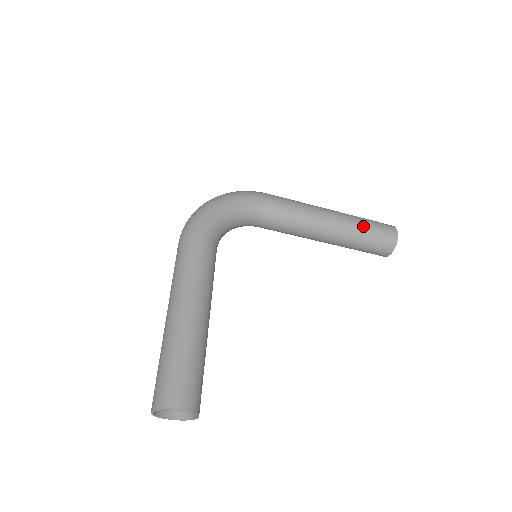
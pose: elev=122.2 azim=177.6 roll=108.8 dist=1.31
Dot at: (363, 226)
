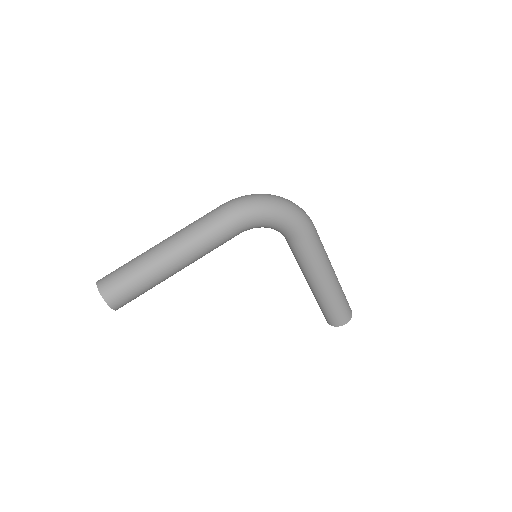
Dot at: (334, 303)
